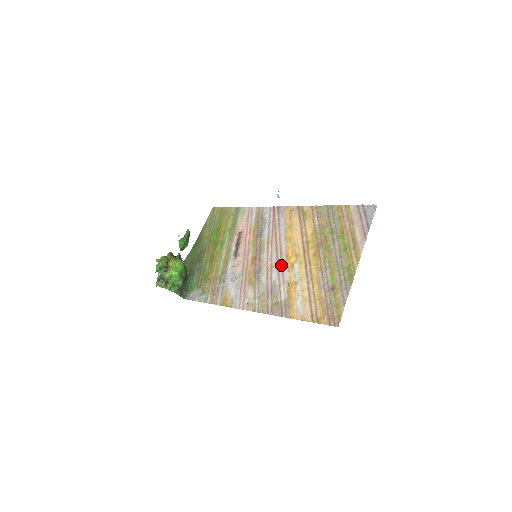
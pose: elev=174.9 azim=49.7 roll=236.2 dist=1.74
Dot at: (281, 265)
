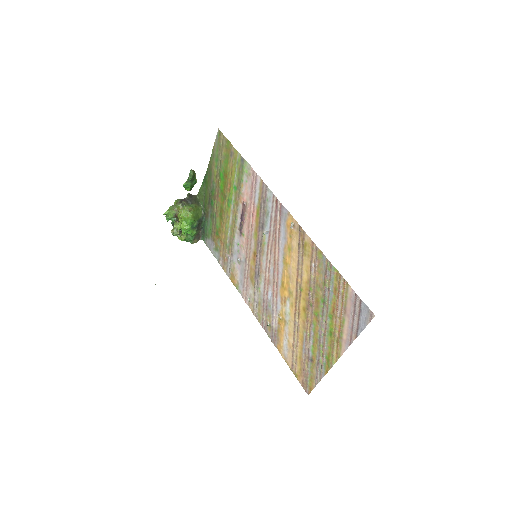
Dot at: (276, 289)
